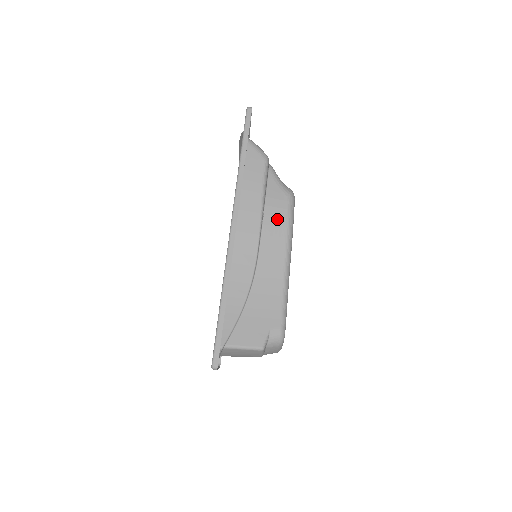
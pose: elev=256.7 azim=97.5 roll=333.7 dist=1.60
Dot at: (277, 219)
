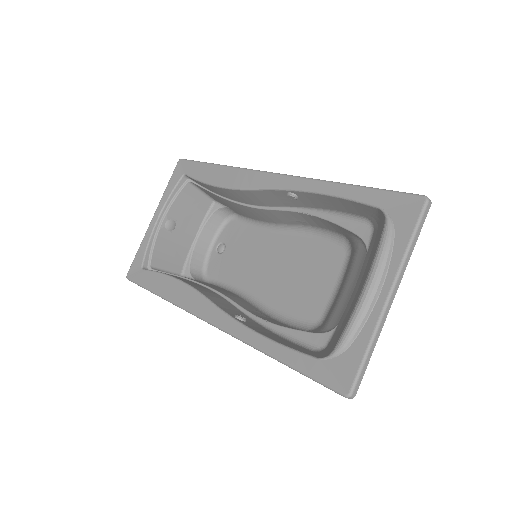
Dot at: occluded
